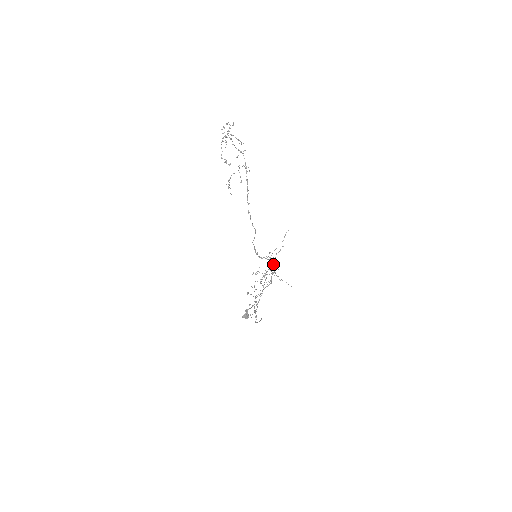
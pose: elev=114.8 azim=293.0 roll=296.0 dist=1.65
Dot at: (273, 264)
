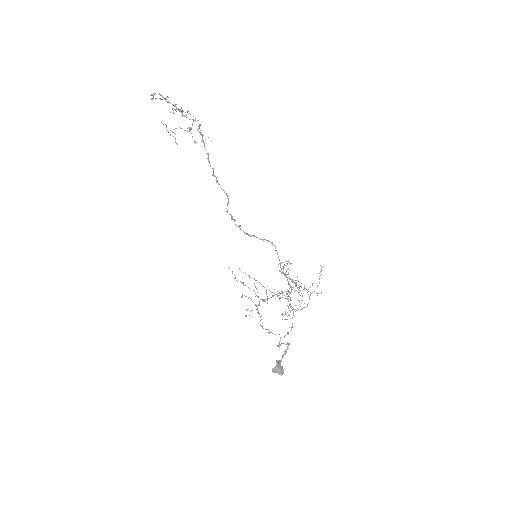
Dot at: occluded
